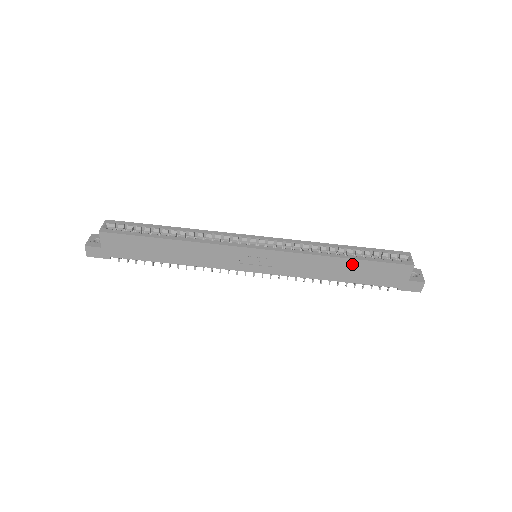
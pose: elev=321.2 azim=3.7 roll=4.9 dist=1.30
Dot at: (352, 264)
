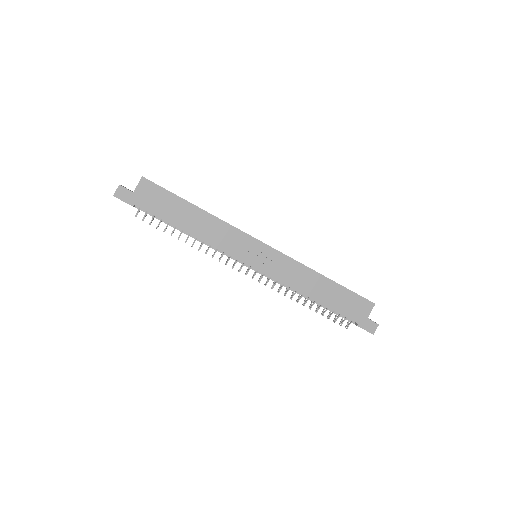
Dot at: (331, 286)
